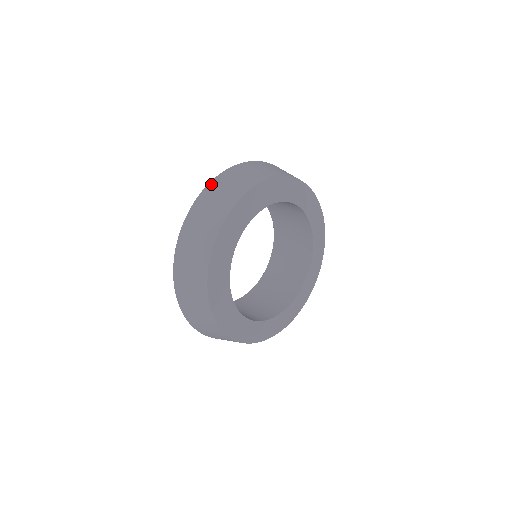
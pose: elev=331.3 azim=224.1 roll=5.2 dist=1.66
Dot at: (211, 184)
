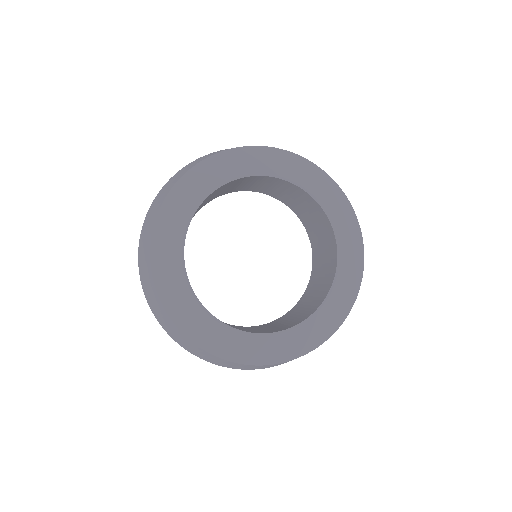
Dot at: (183, 167)
